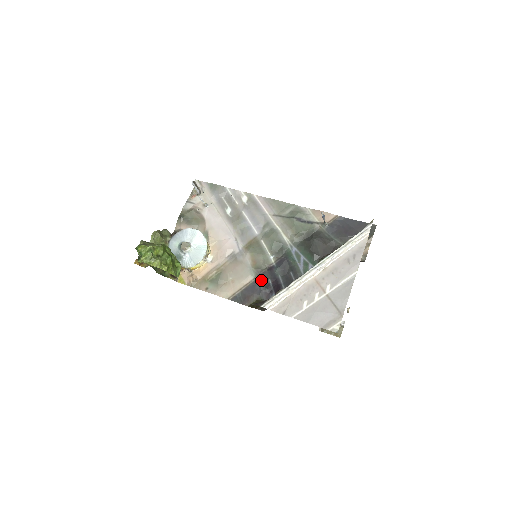
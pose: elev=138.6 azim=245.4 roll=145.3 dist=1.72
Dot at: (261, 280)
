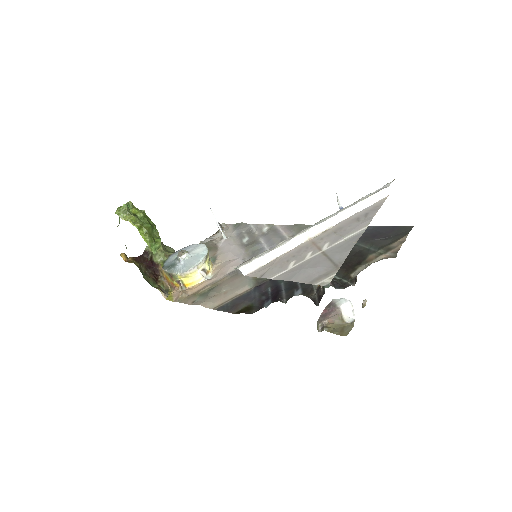
Dot at: (259, 289)
